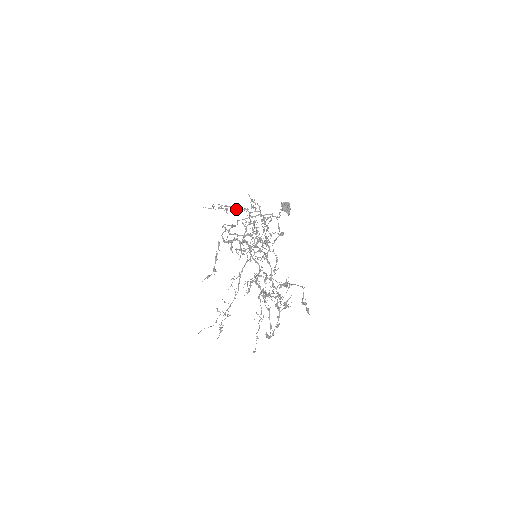
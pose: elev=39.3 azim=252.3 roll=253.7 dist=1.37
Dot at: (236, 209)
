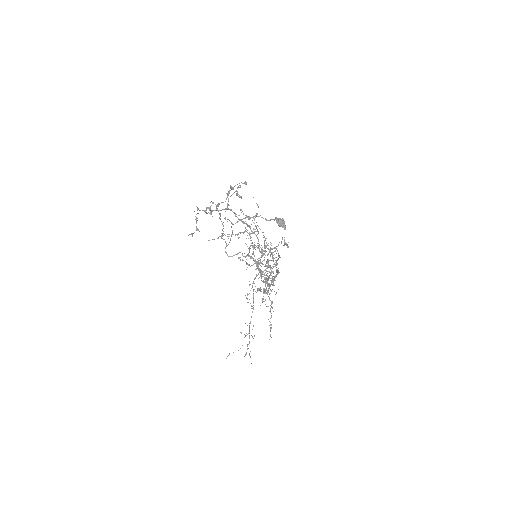
Dot at: (239, 237)
